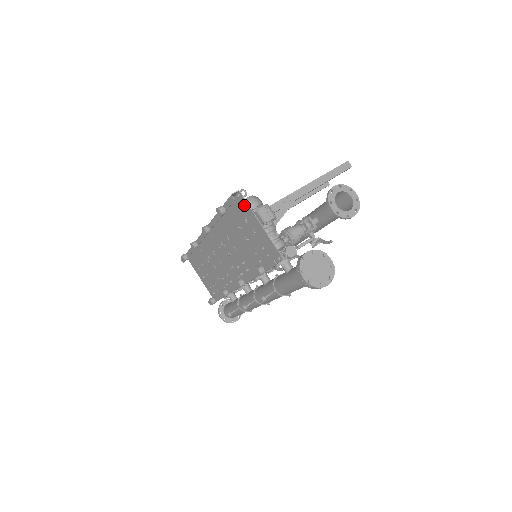
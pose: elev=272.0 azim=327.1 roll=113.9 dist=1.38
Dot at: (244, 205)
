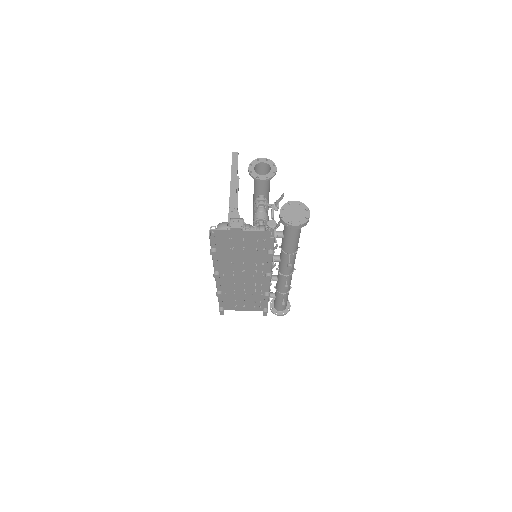
Dot at: (221, 233)
